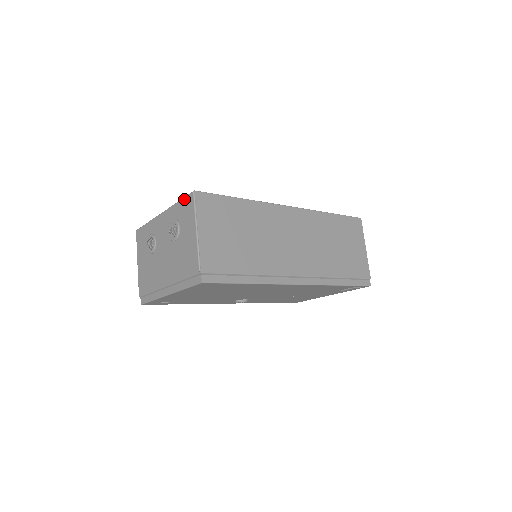
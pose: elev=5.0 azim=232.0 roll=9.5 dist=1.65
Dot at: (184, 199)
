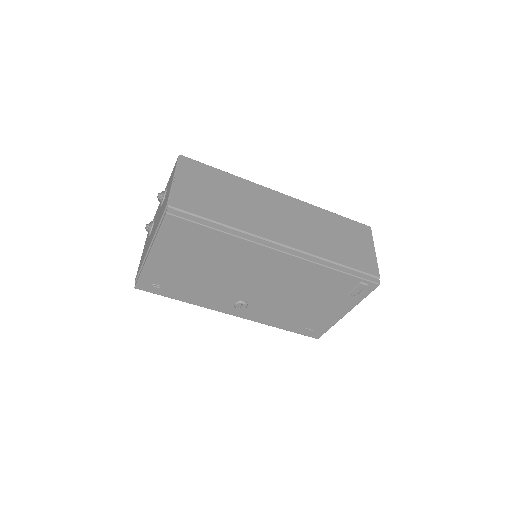
Dot at: (173, 168)
